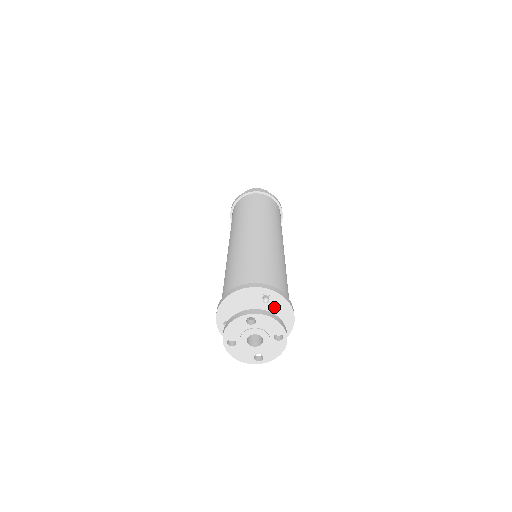
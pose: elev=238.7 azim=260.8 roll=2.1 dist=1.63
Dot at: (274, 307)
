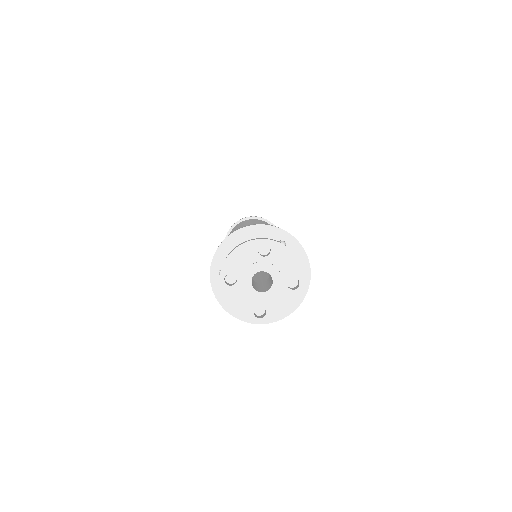
Dot at: occluded
